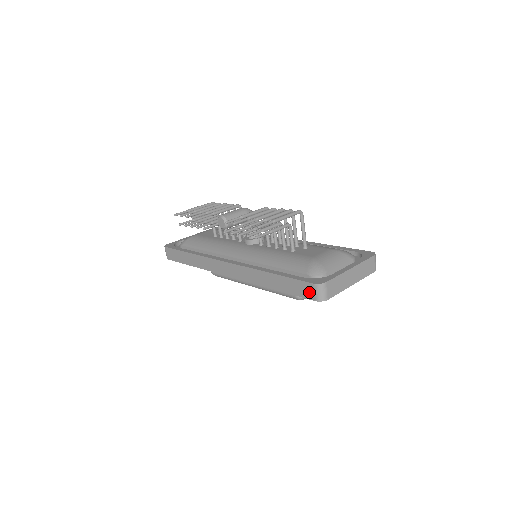
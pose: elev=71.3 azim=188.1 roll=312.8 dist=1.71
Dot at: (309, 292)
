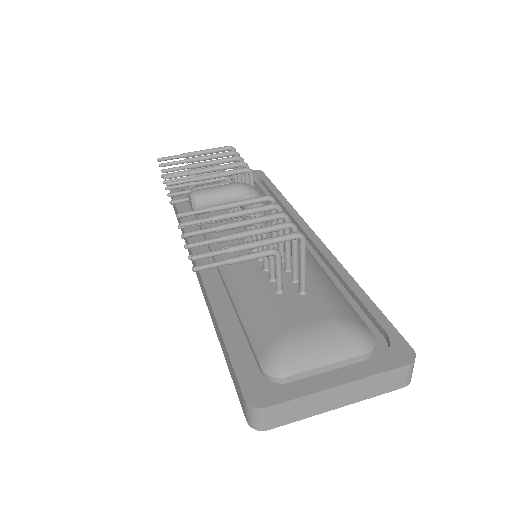
Dot at: (242, 402)
